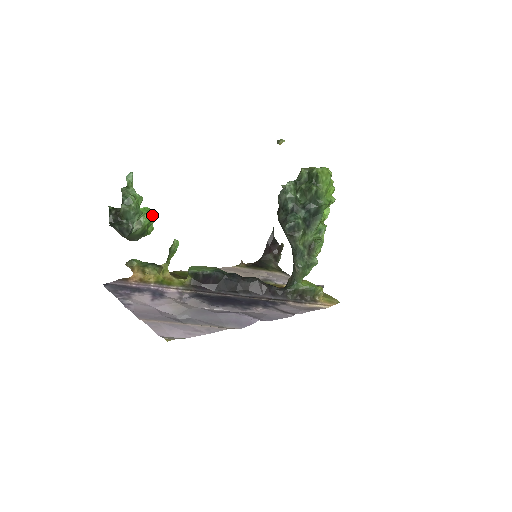
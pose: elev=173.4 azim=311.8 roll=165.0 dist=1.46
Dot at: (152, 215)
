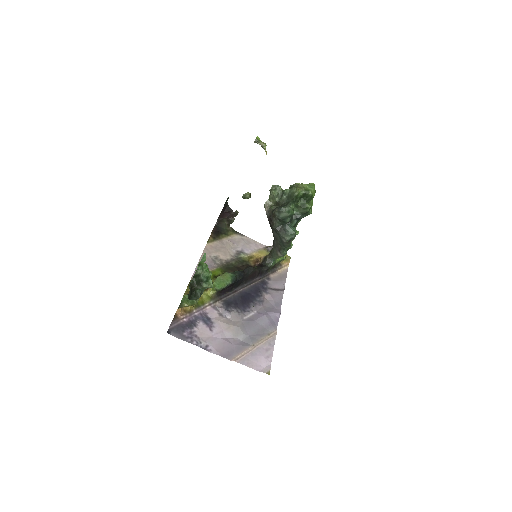
Dot at: occluded
